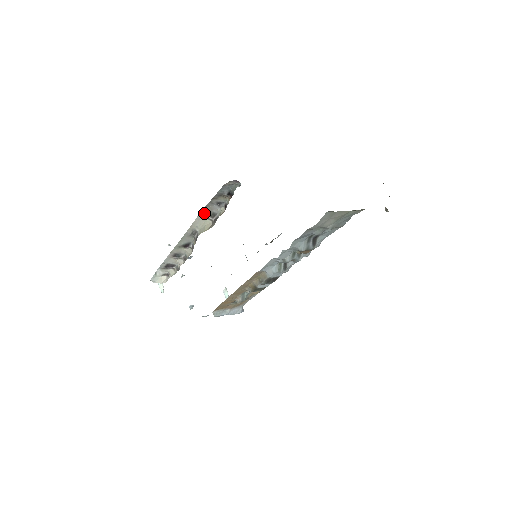
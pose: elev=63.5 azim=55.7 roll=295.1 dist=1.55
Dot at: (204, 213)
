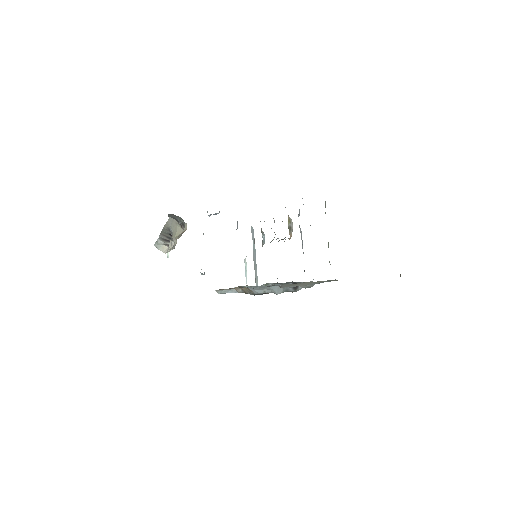
Dot at: occluded
